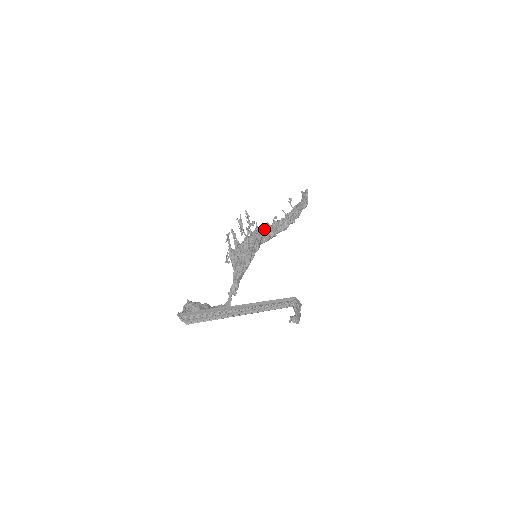
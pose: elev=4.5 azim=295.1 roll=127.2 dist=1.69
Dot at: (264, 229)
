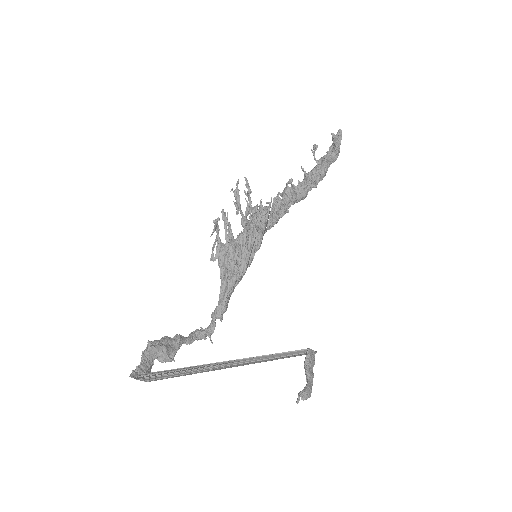
Dot at: (271, 207)
